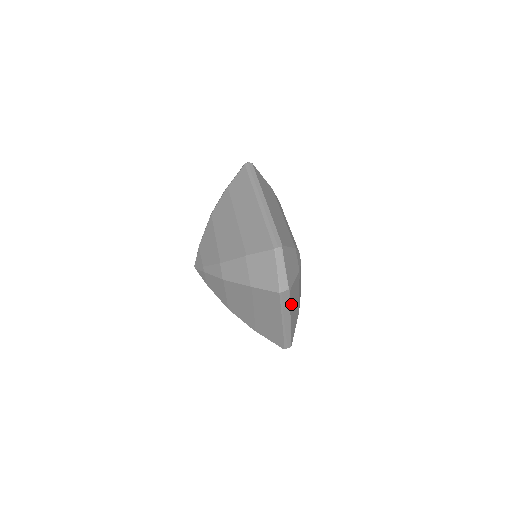
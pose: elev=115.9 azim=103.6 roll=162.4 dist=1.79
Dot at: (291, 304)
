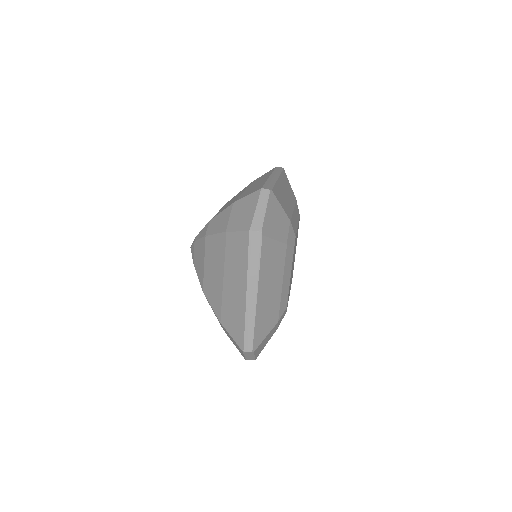
Dot at: (262, 268)
